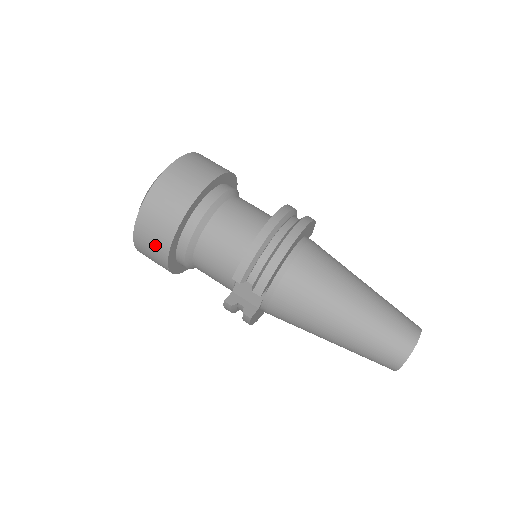
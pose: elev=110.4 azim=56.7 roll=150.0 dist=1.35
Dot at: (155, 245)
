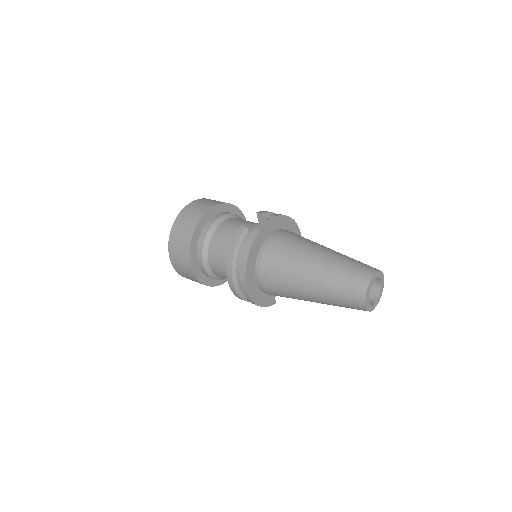
Dot at: (202, 207)
